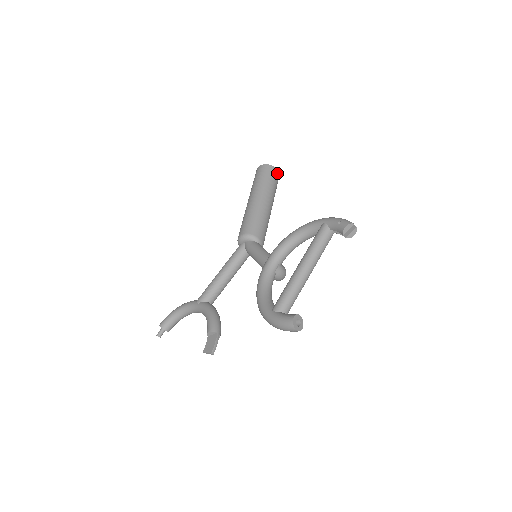
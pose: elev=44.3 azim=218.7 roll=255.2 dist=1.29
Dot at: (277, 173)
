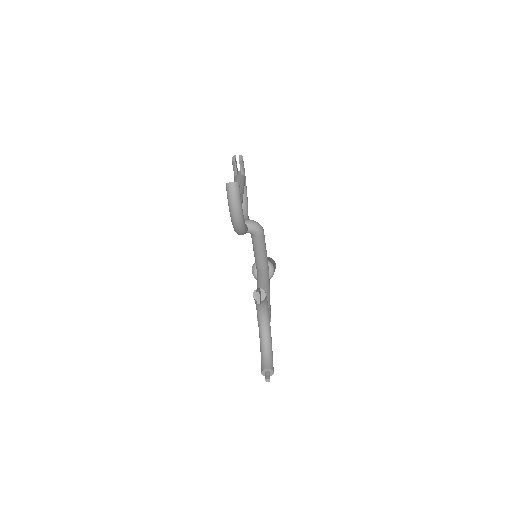
Dot at: occluded
